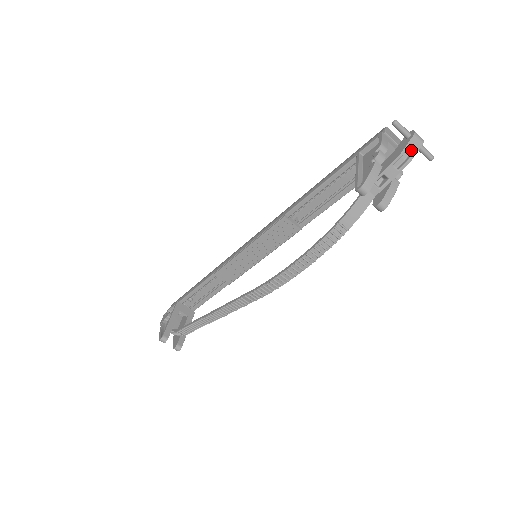
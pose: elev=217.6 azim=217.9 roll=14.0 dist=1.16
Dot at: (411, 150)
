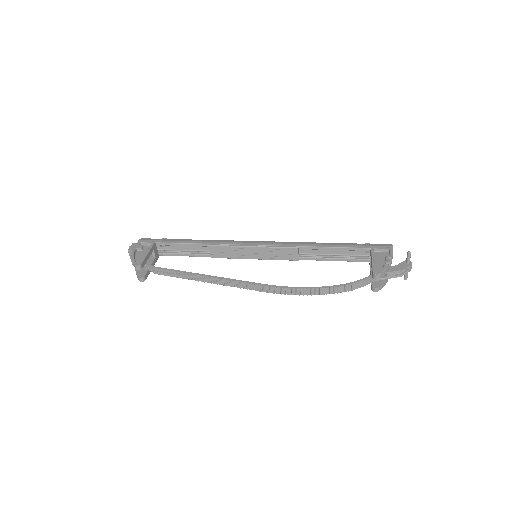
Dot at: (404, 270)
